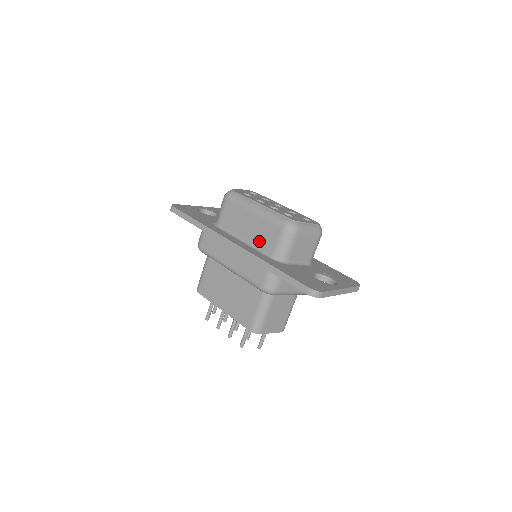
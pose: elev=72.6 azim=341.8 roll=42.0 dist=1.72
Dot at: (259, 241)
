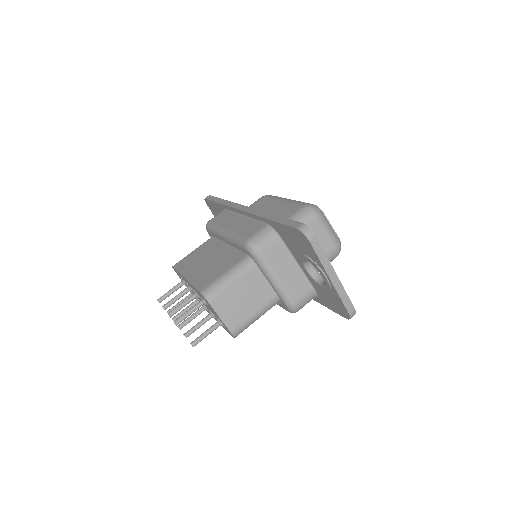
Dot at: occluded
